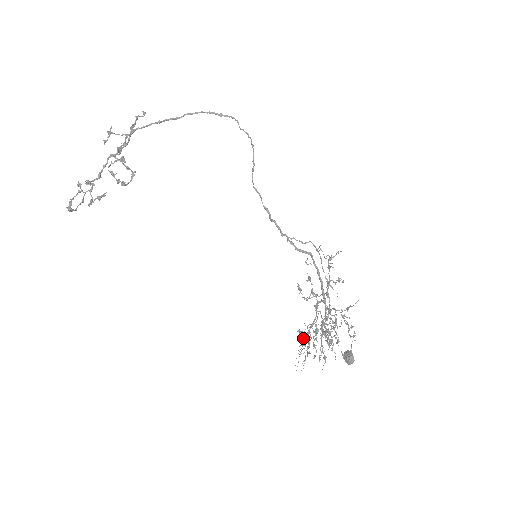
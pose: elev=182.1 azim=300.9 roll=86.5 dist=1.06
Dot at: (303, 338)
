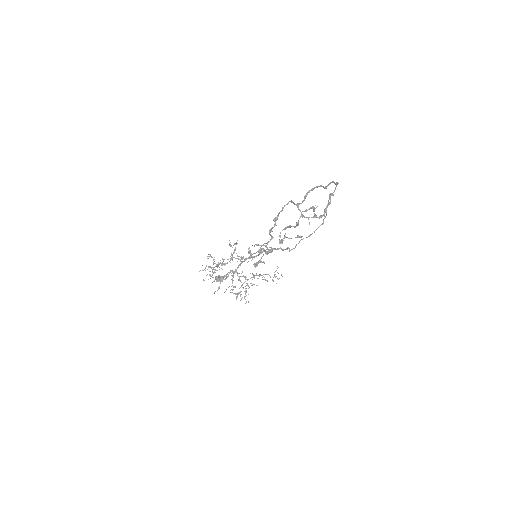
Dot at: occluded
